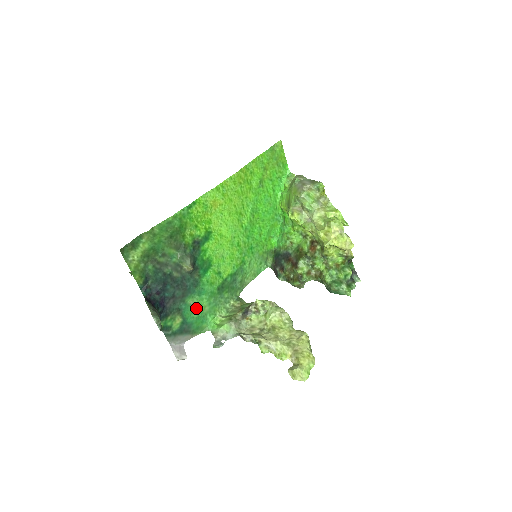
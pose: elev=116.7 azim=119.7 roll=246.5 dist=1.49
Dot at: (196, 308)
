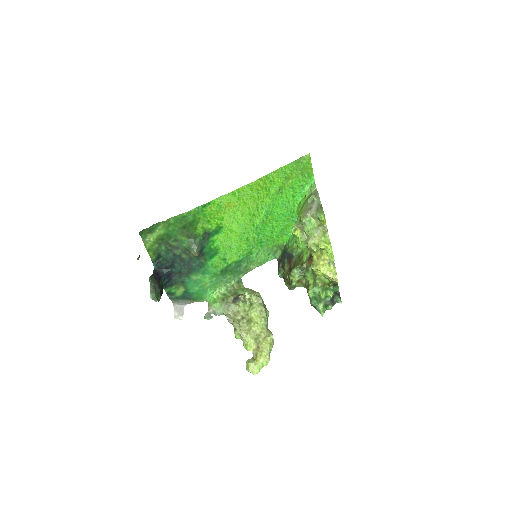
Dot at: (199, 283)
